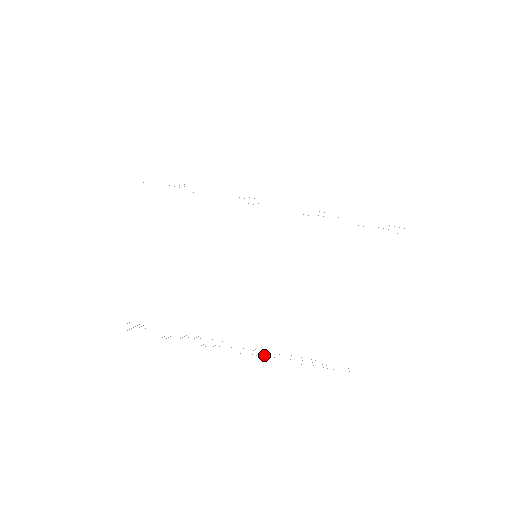
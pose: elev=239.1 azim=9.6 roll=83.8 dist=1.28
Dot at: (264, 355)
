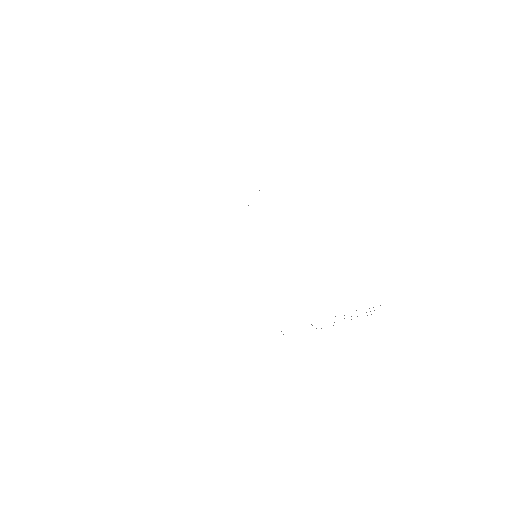
Dot at: occluded
